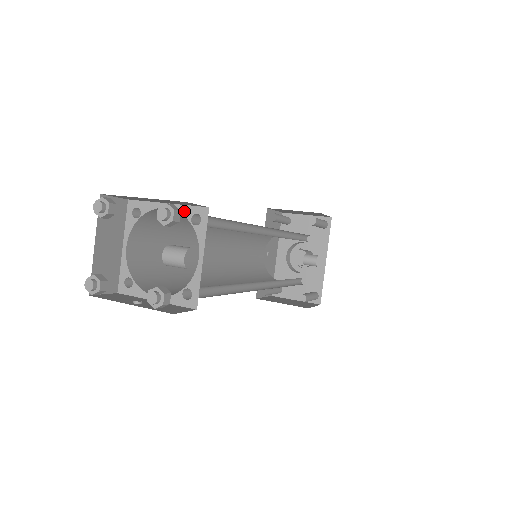
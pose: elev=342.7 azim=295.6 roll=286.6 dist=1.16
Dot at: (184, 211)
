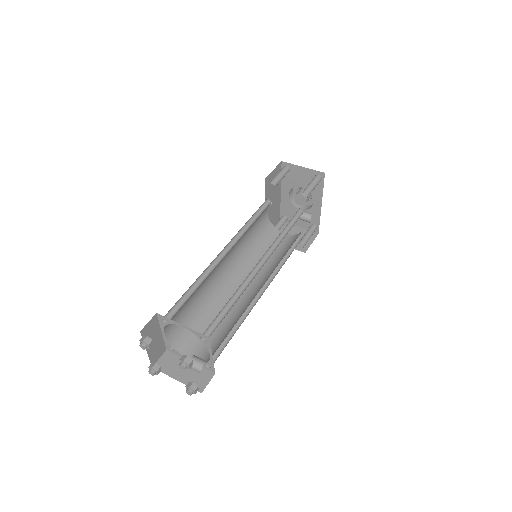
Dot at: (195, 333)
